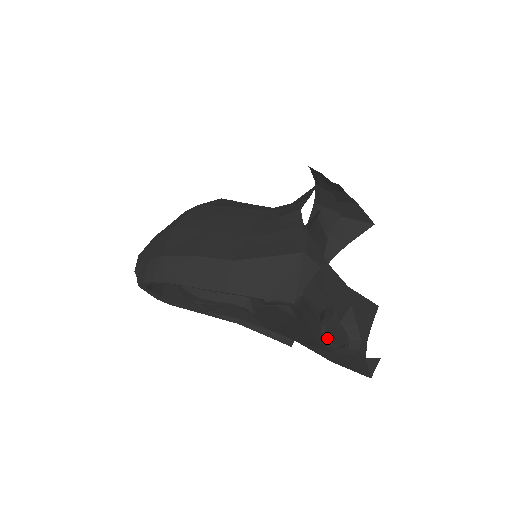
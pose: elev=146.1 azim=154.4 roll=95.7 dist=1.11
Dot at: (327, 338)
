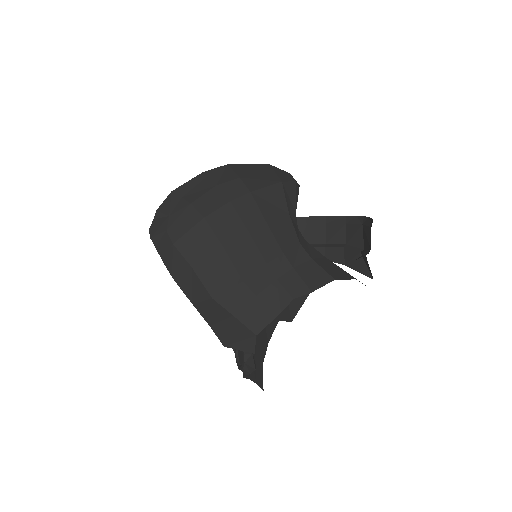
Dot at: occluded
